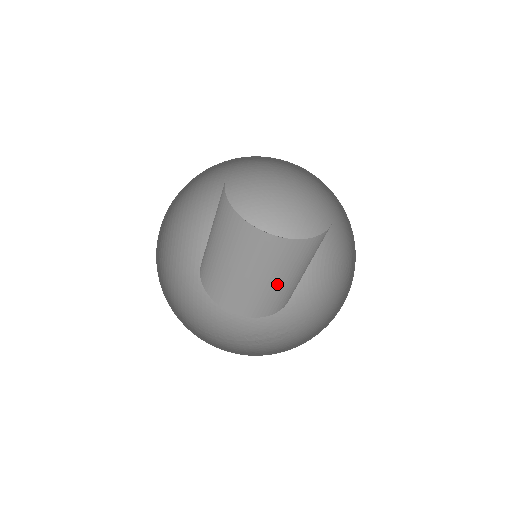
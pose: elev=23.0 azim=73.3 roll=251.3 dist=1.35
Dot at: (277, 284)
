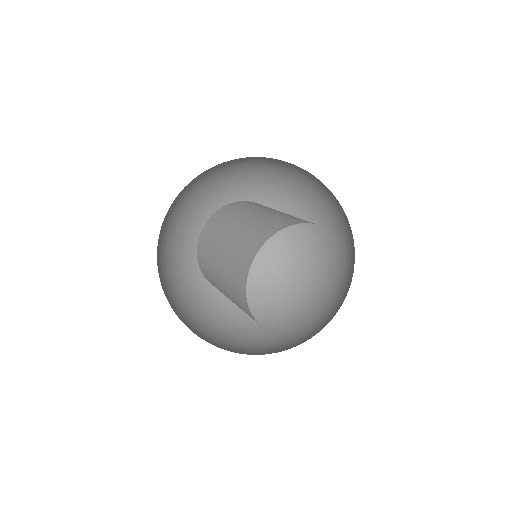
Dot at: occluded
